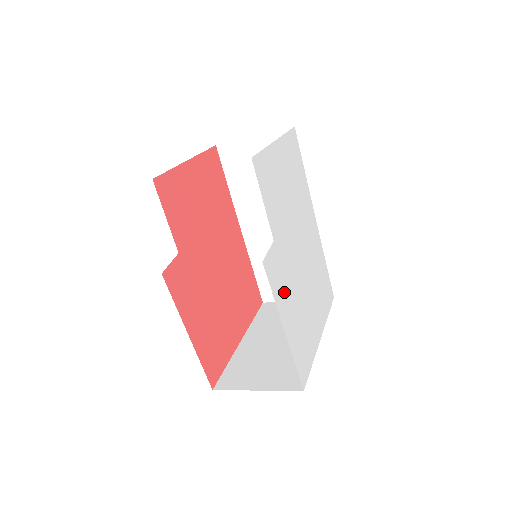
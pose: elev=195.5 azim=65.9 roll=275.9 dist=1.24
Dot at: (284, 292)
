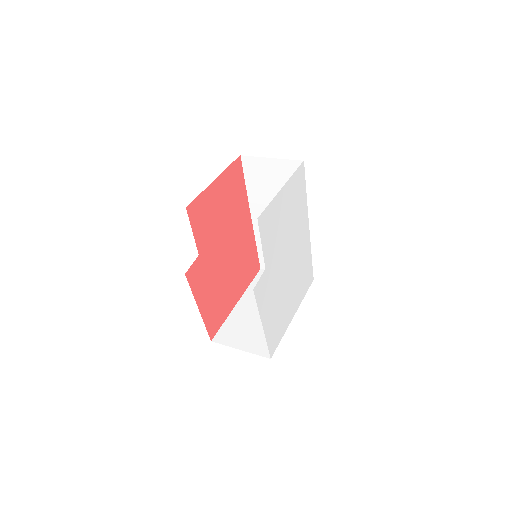
Dot at: (267, 300)
